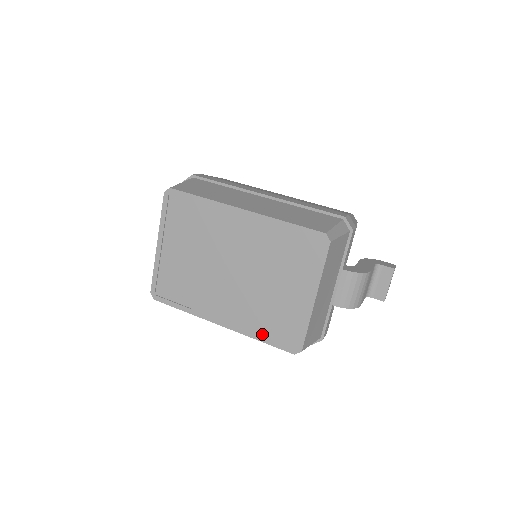
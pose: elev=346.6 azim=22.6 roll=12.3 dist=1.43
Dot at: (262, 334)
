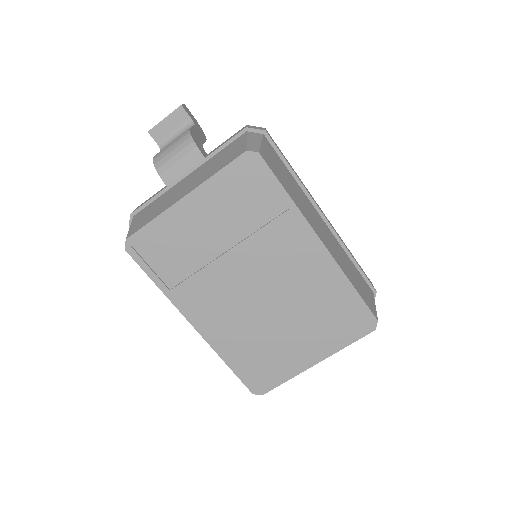
Dot at: (235, 360)
